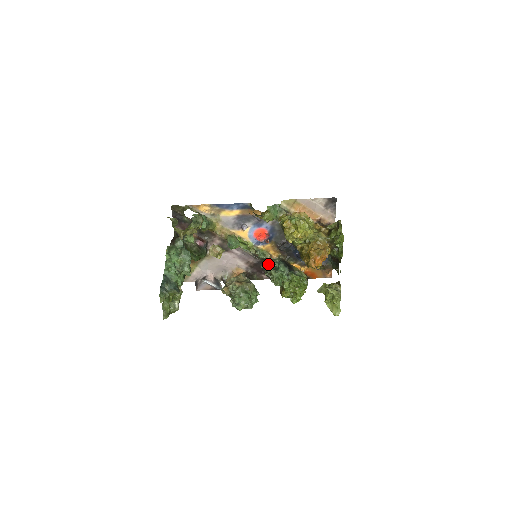
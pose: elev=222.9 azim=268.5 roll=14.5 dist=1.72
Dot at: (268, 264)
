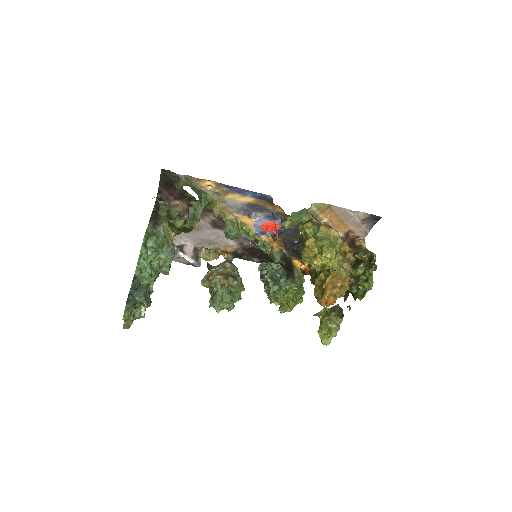
Dot at: (268, 270)
